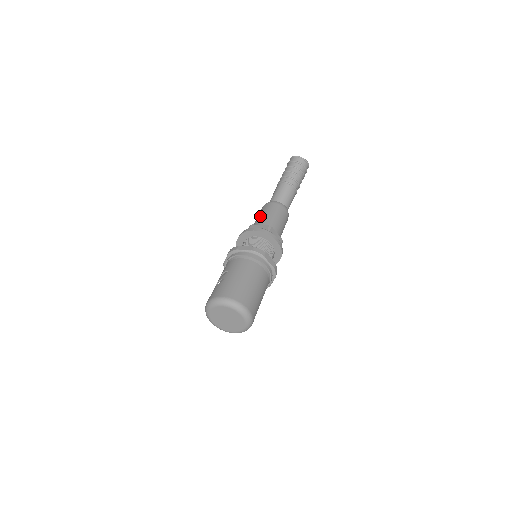
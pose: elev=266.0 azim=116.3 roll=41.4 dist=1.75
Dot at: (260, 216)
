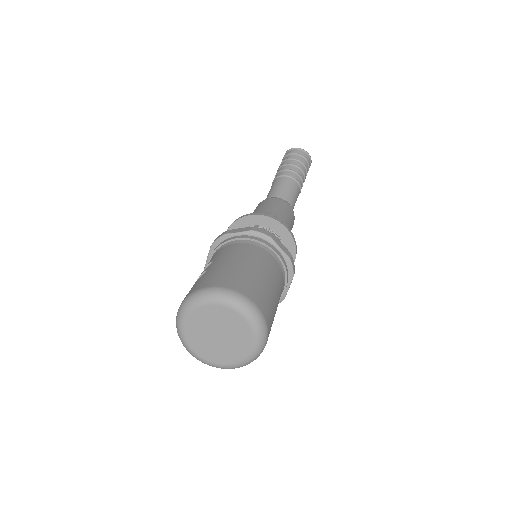
Dot at: (254, 212)
